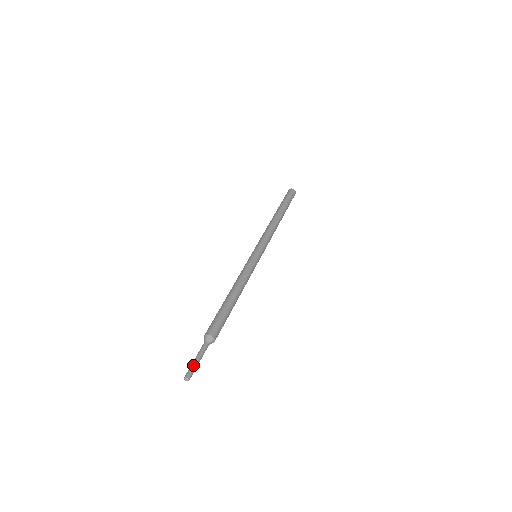
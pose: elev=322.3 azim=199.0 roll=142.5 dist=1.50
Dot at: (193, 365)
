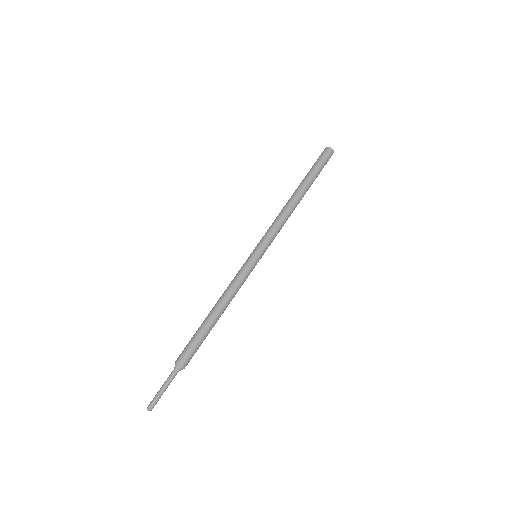
Dot at: occluded
